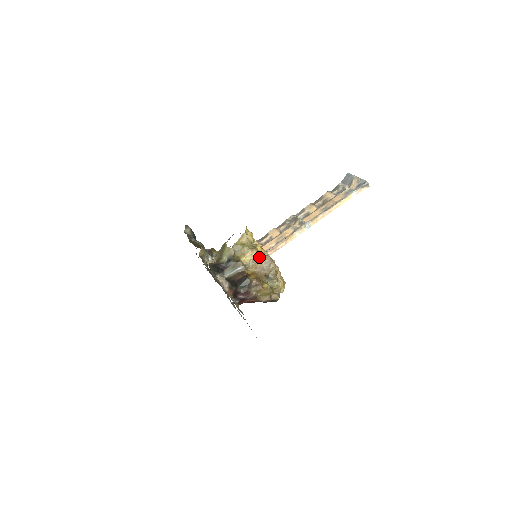
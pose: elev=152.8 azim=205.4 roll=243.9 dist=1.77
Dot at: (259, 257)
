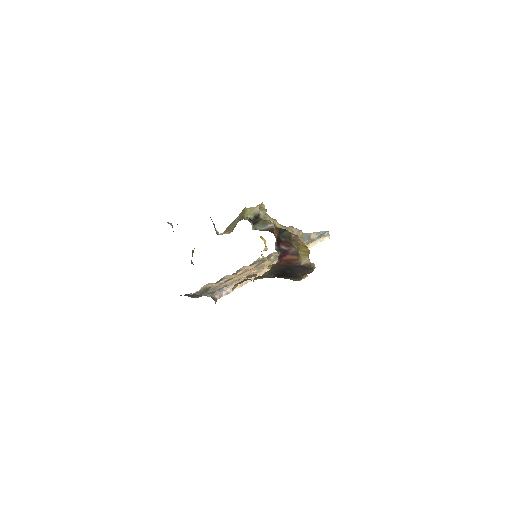
Dot at: (283, 226)
